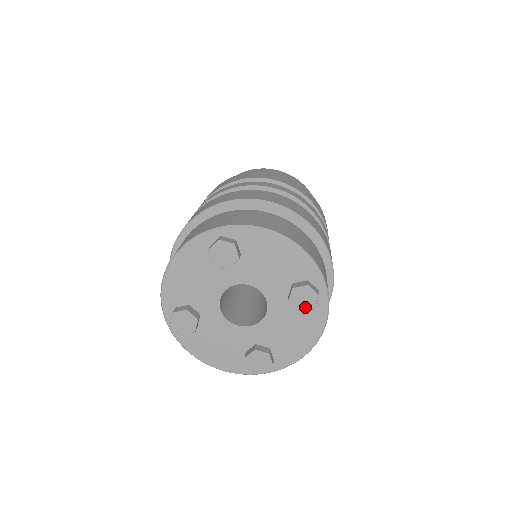
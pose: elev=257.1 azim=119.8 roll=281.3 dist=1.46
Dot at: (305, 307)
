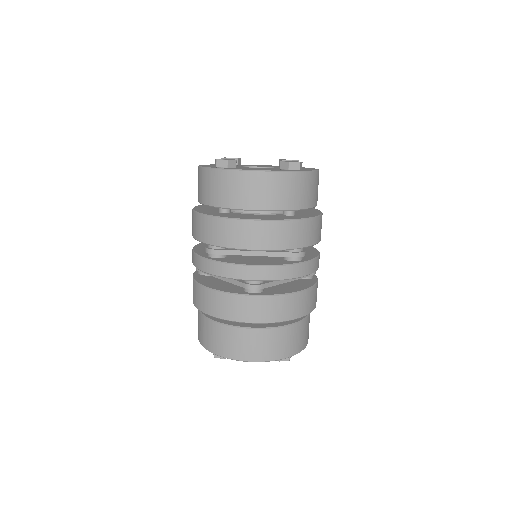
Dot at: (293, 160)
